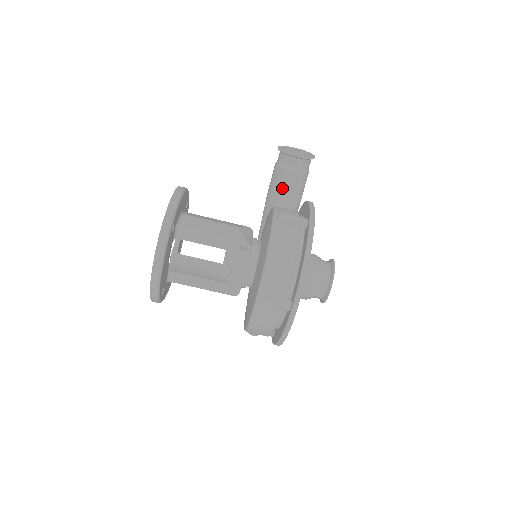
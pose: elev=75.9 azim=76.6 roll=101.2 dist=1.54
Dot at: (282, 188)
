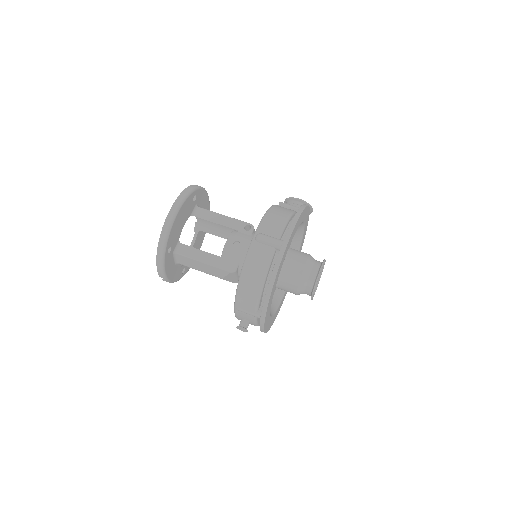
Dot at: occluded
